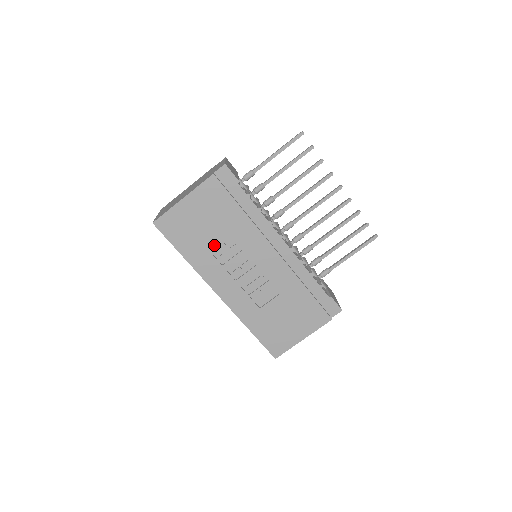
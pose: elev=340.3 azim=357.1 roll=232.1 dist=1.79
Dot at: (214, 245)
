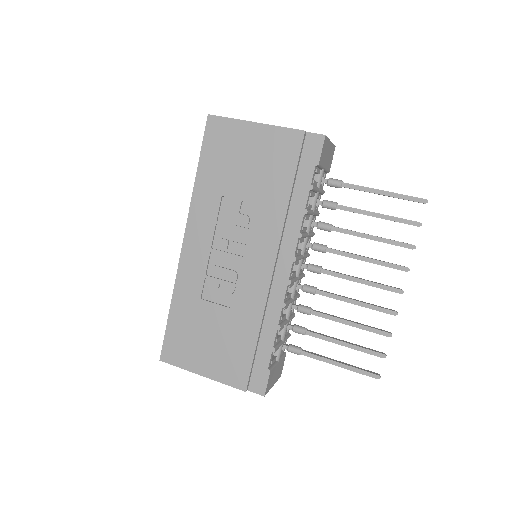
Dot at: (232, 194)
